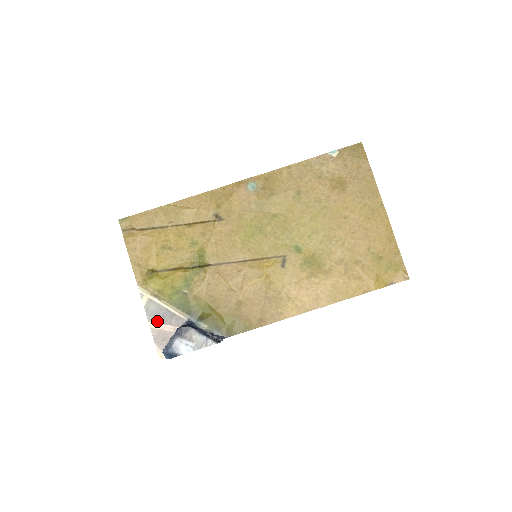
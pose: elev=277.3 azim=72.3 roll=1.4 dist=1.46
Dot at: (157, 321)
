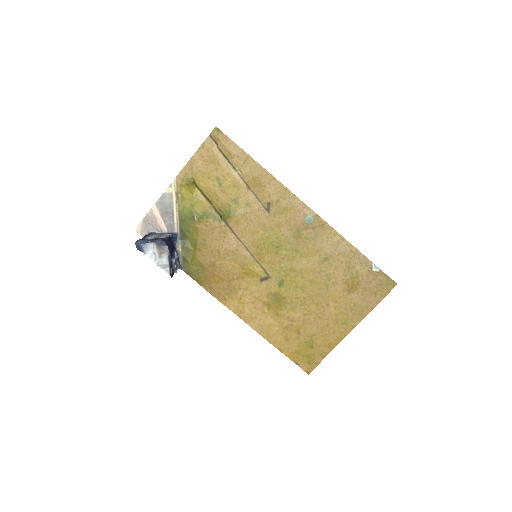
Dot at: (160, 210)
